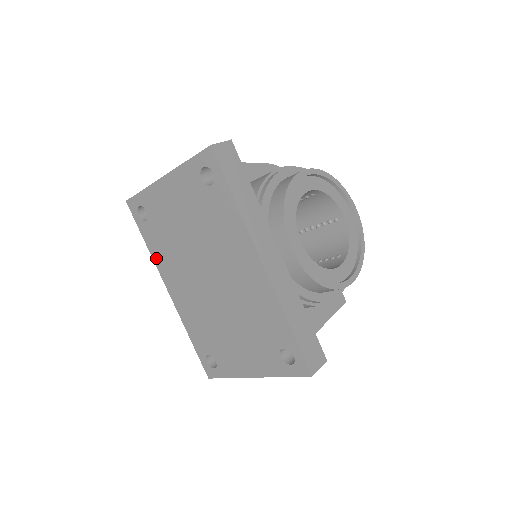
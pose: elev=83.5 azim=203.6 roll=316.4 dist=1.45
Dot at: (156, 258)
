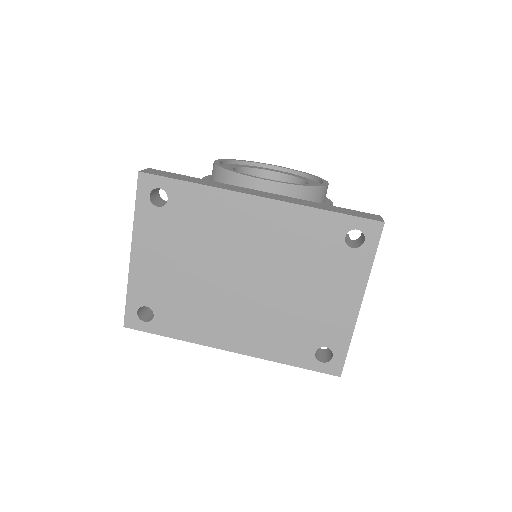
Dot at: (192, 336)
